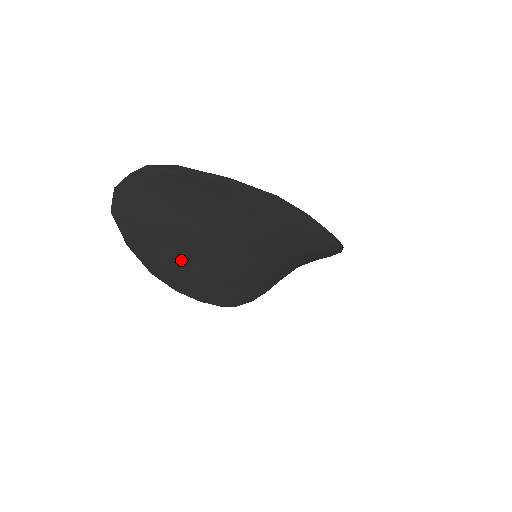
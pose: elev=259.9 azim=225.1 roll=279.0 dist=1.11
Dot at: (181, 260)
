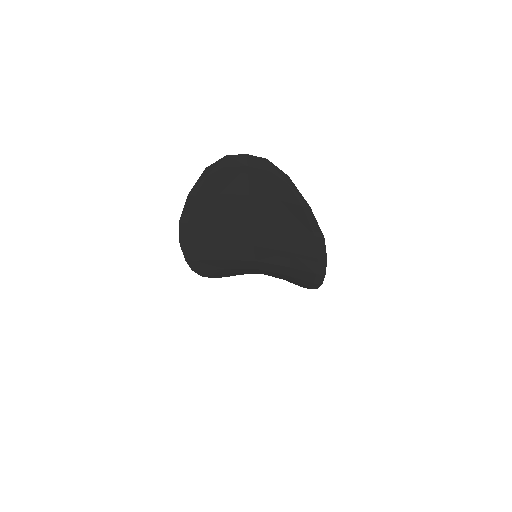
Dot at: (209, 228)
